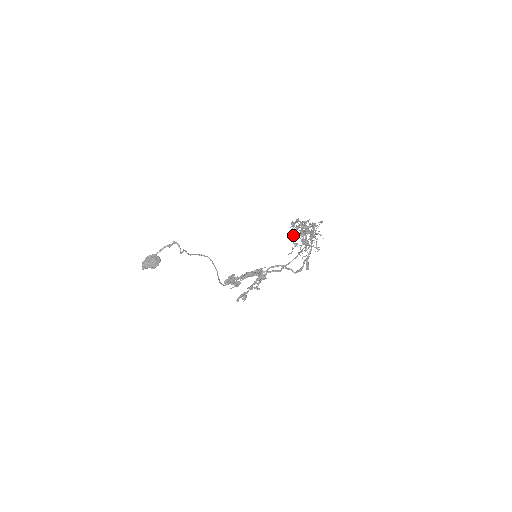
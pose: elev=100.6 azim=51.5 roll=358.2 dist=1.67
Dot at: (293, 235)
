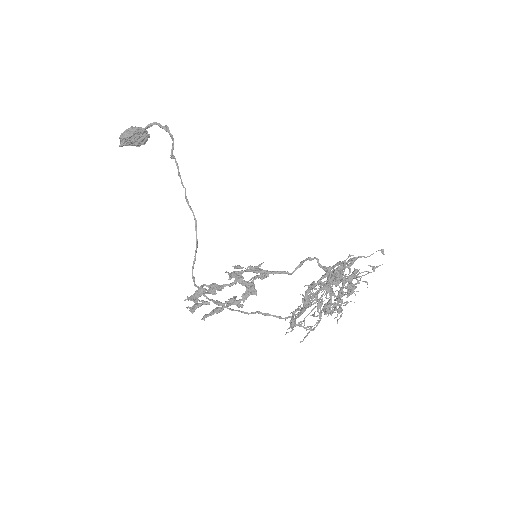
Dot at: (299, 310)
